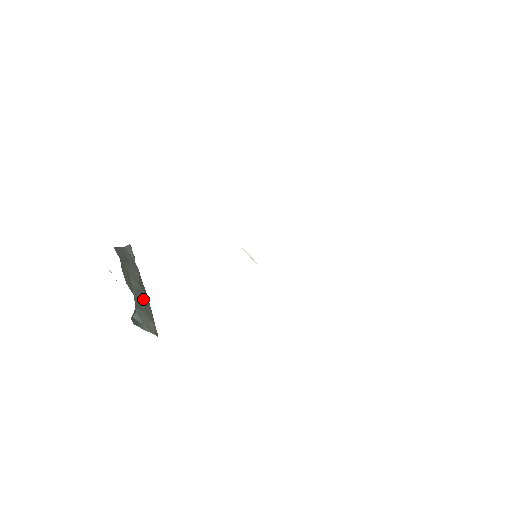
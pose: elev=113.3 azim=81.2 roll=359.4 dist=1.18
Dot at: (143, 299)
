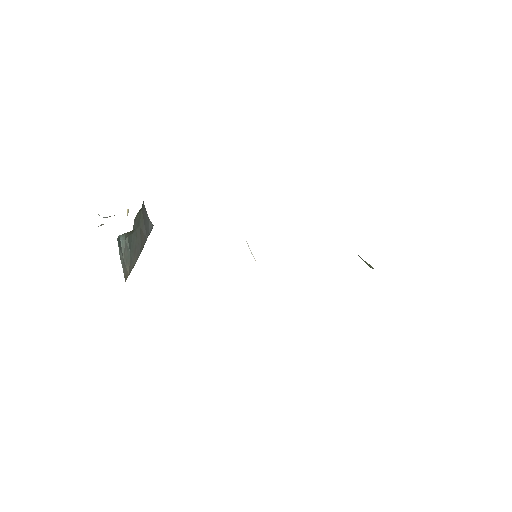
Dot at: (136, 249)
